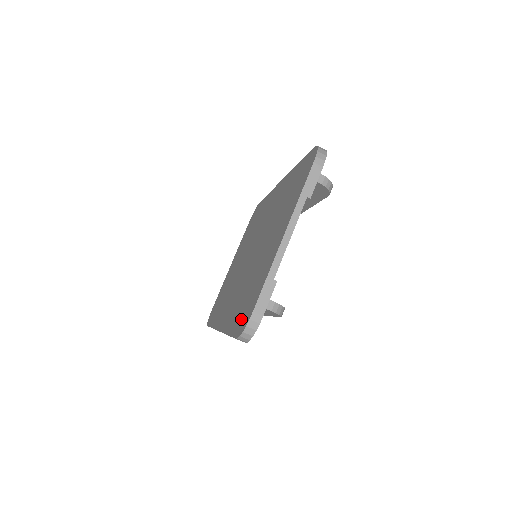
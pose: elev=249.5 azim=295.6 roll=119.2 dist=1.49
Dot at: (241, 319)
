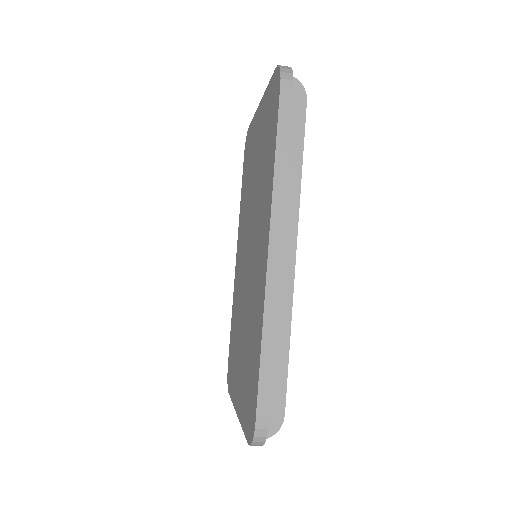
Dot at: (230, 359)
